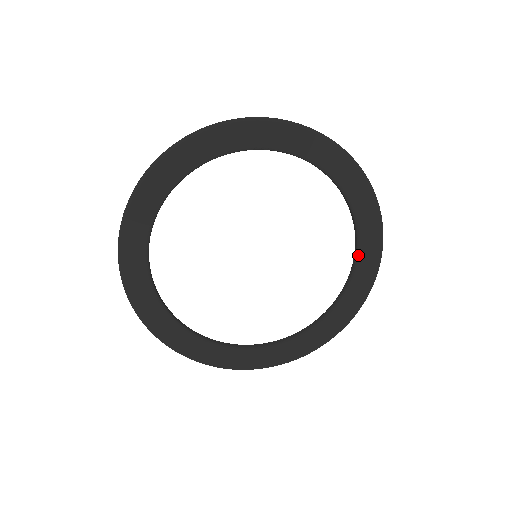
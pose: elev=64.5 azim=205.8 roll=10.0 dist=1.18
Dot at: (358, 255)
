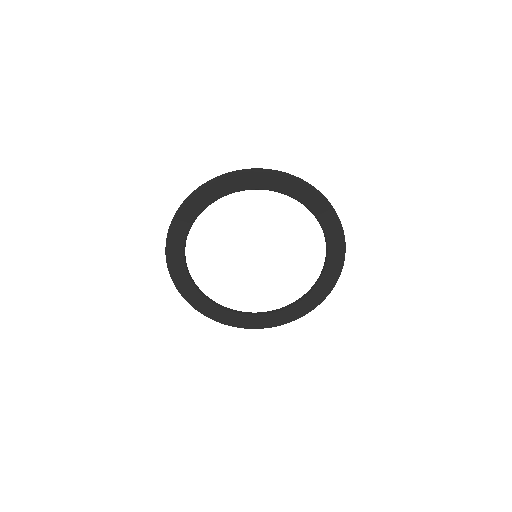
Dot at: (298, 201)
